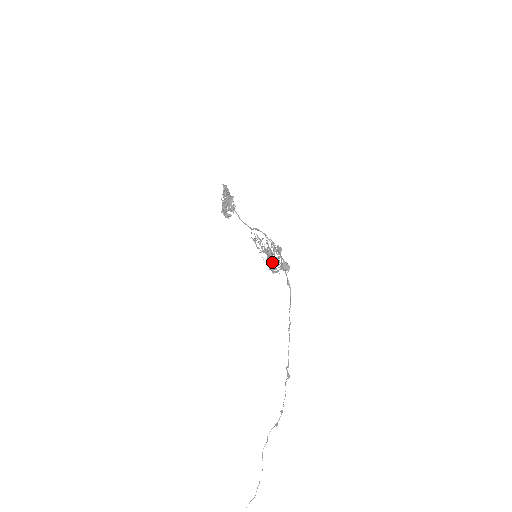
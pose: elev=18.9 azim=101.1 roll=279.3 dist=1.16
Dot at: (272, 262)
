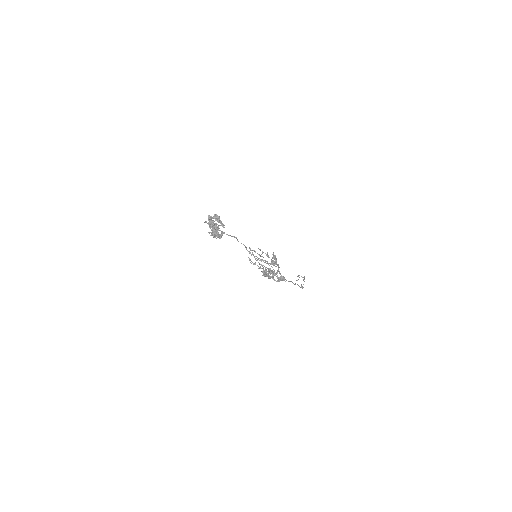
Dot at: occluded
